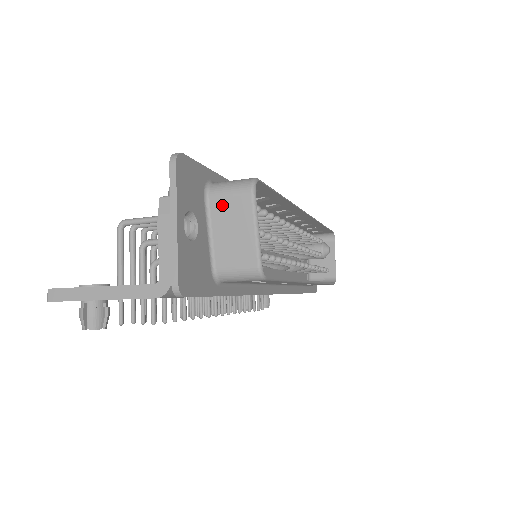
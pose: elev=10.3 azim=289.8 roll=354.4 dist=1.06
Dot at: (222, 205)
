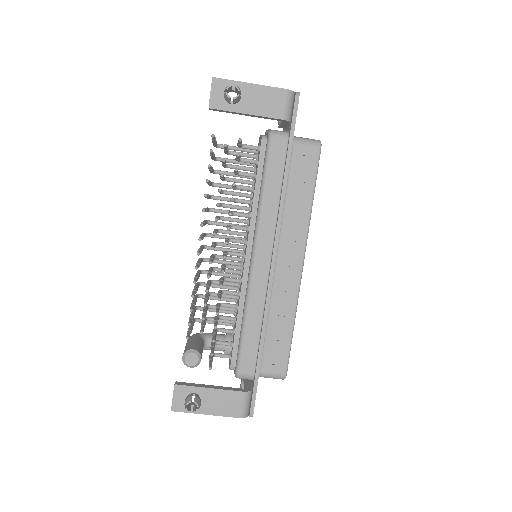
Dot at: occluded
